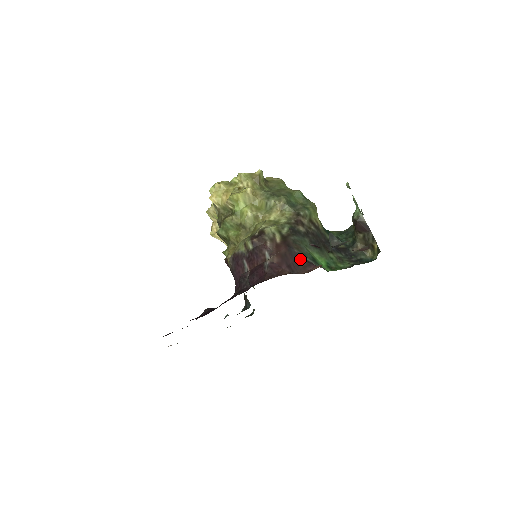
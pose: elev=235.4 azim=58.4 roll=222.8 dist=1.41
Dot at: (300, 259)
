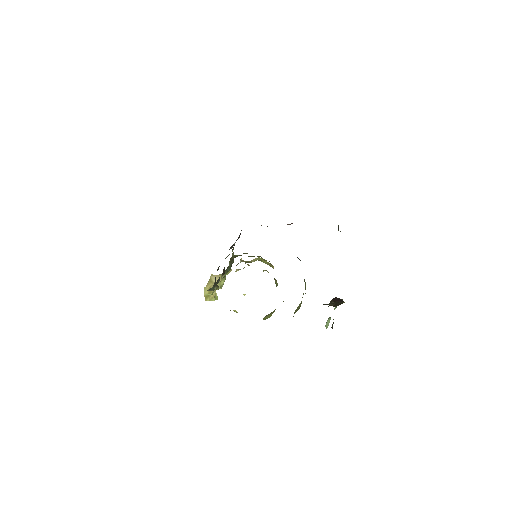
Dot at: occluded
